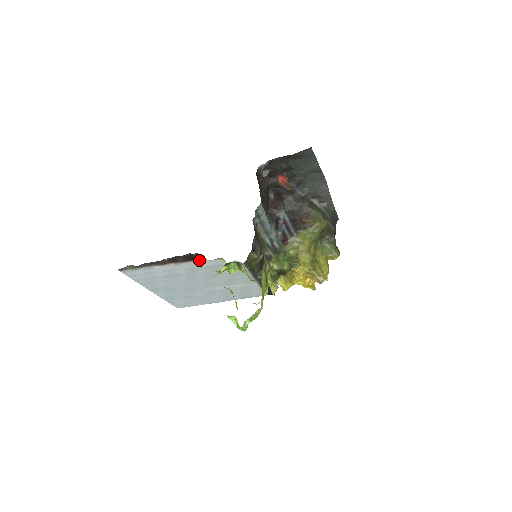
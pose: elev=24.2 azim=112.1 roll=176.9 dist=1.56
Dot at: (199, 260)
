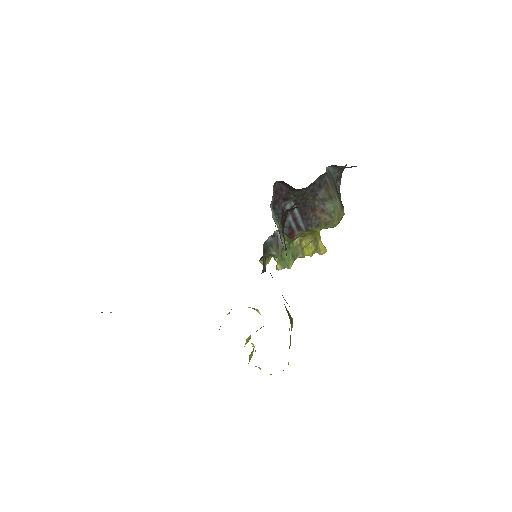
Dot at: occluded
